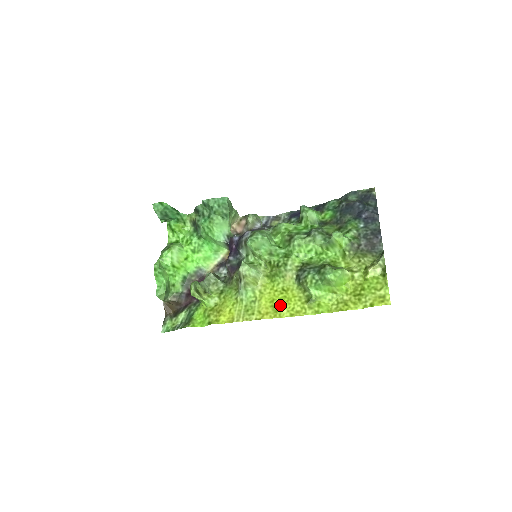
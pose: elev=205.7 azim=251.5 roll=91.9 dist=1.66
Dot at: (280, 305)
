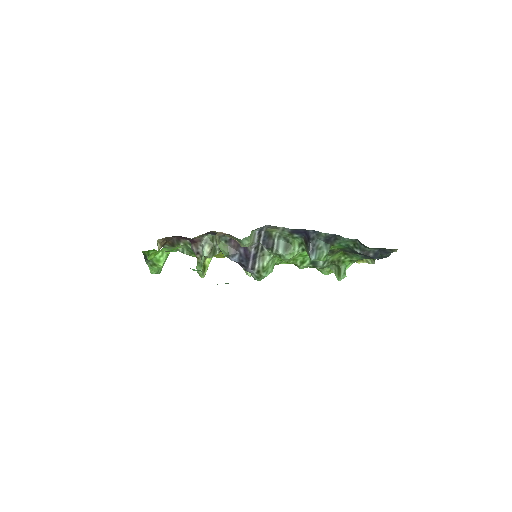
Dot at: occluded
